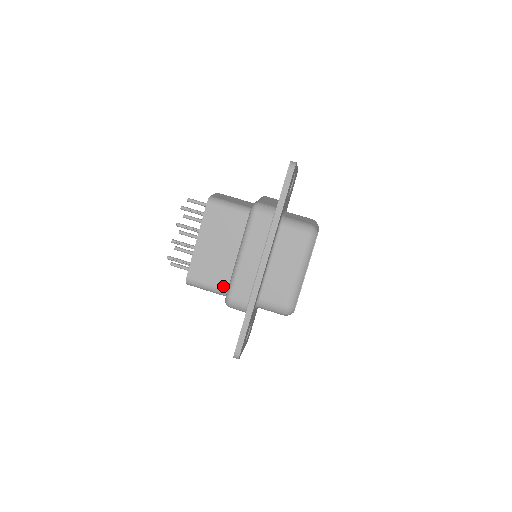
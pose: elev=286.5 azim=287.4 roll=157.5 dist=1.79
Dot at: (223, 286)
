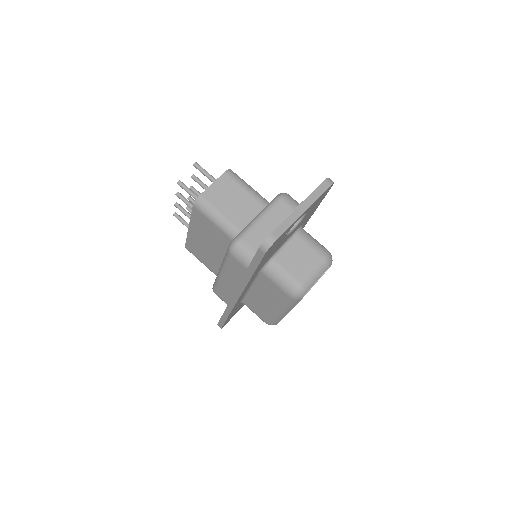
Dot at: (215, 272)
